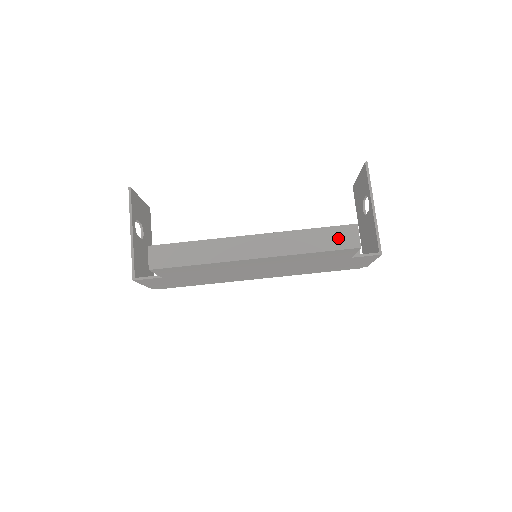
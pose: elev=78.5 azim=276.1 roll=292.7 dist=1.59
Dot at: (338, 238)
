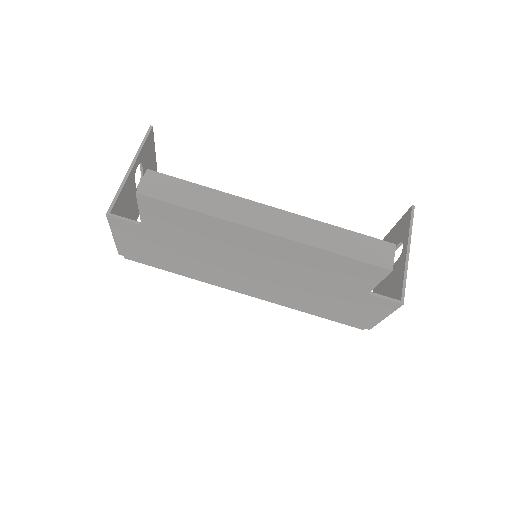
Dot at: (369, 250)
